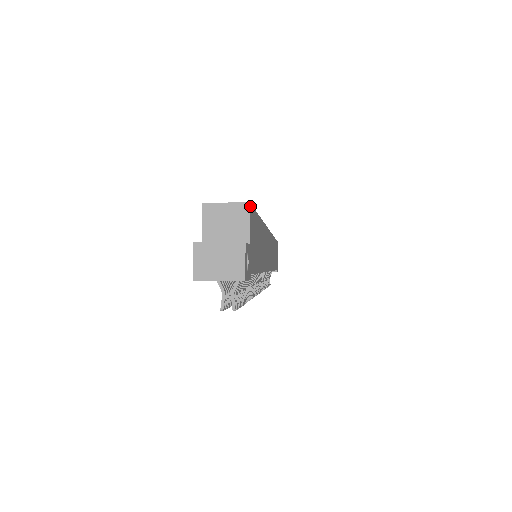
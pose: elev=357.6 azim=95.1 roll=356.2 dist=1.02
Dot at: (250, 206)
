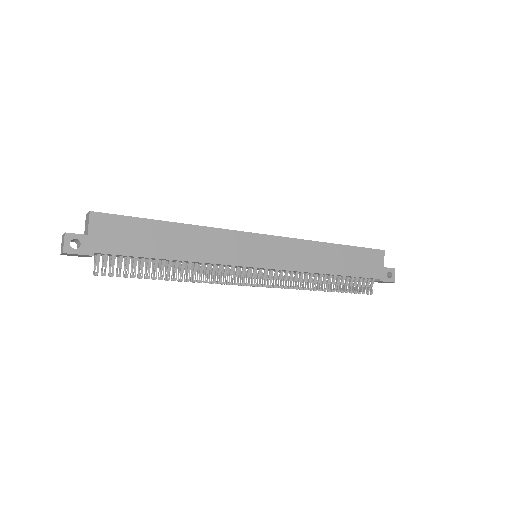
Dot at: (93, 213)
